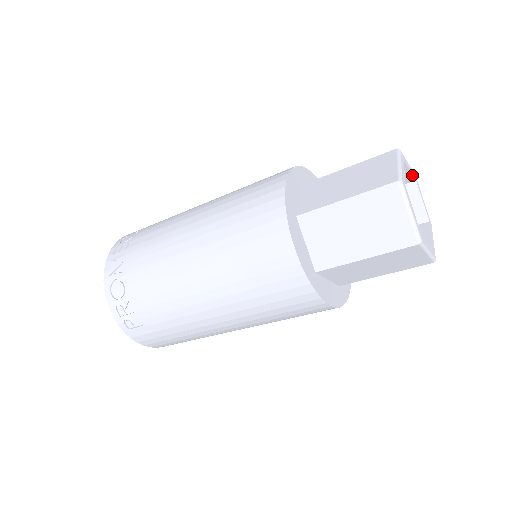
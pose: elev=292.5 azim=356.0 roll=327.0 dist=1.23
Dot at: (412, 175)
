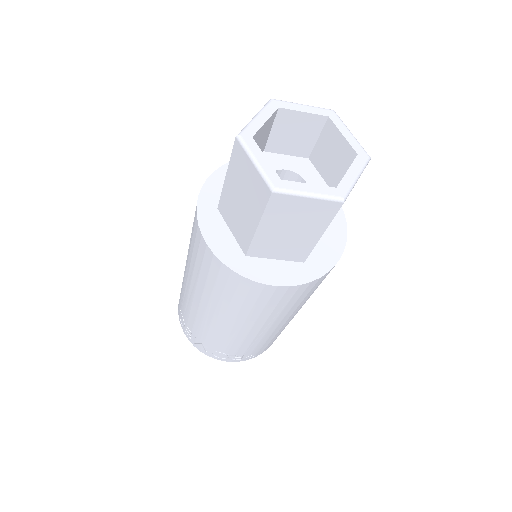
Dot at: (271, 116)
